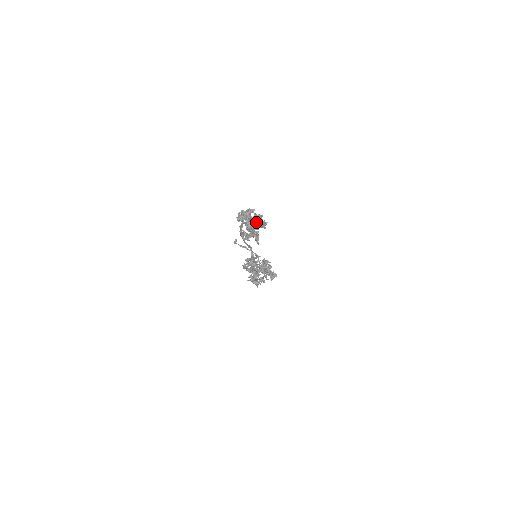
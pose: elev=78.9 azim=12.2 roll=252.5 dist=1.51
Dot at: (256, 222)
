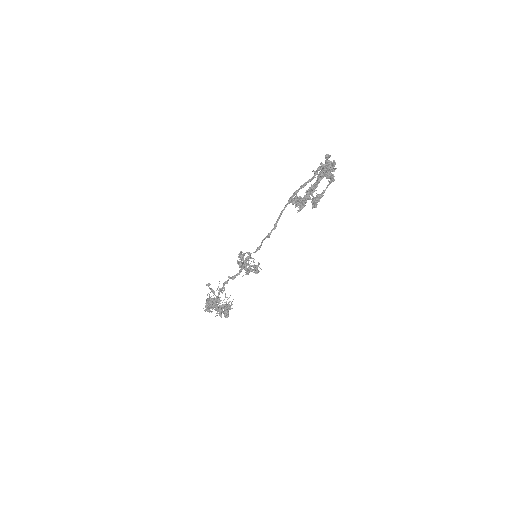
Dot at: occluded
